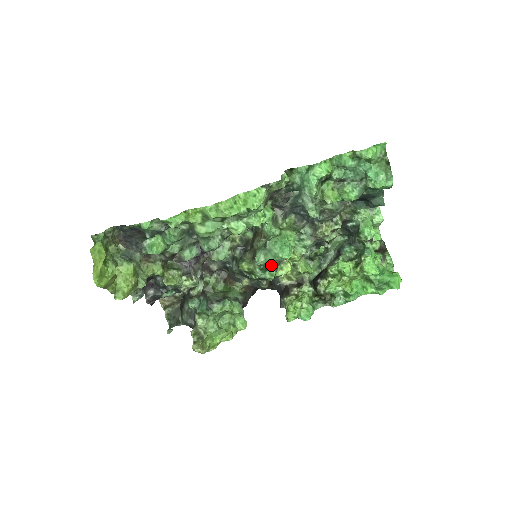
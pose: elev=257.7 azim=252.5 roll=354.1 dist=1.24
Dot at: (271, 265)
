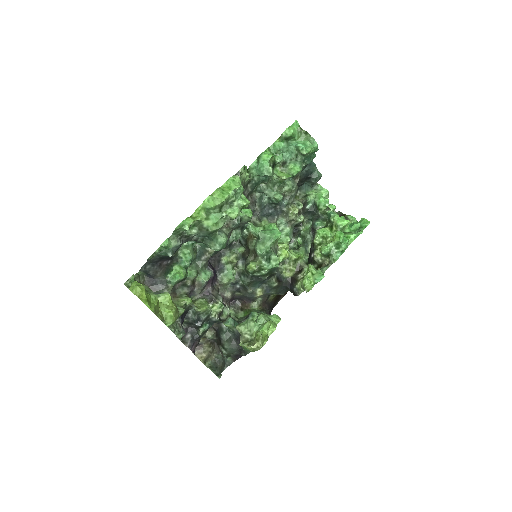
Dot at: (271, 252)
